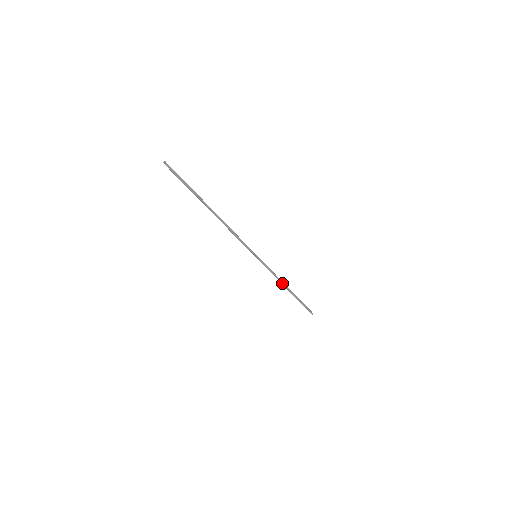
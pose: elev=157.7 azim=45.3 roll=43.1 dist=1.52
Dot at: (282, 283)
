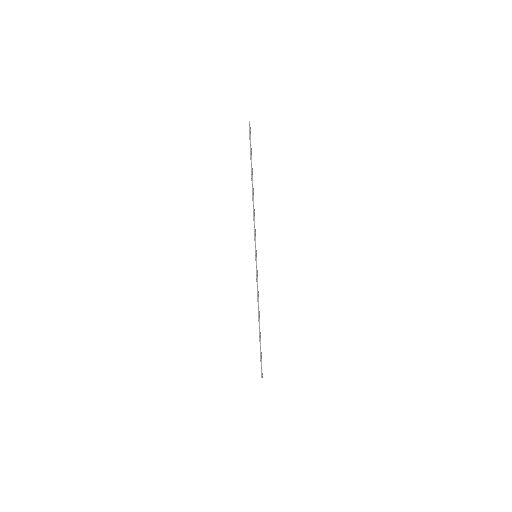
Dot at: occluded
